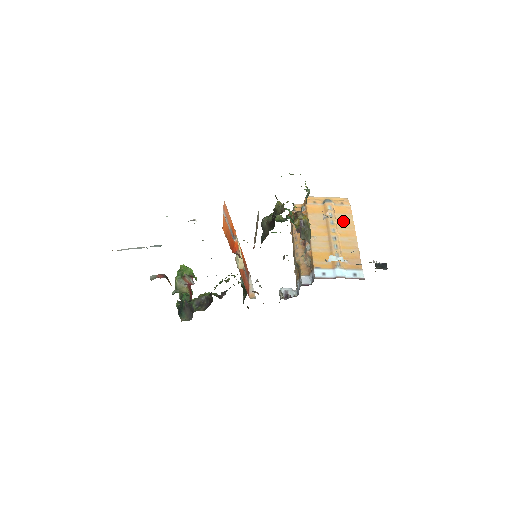
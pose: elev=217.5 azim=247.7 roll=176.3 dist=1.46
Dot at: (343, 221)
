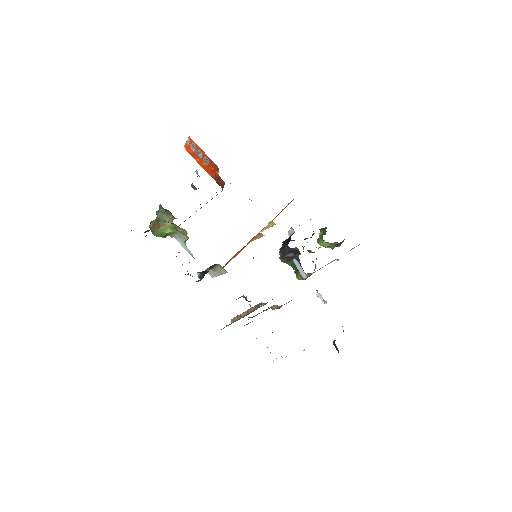
Dot at: occluded
